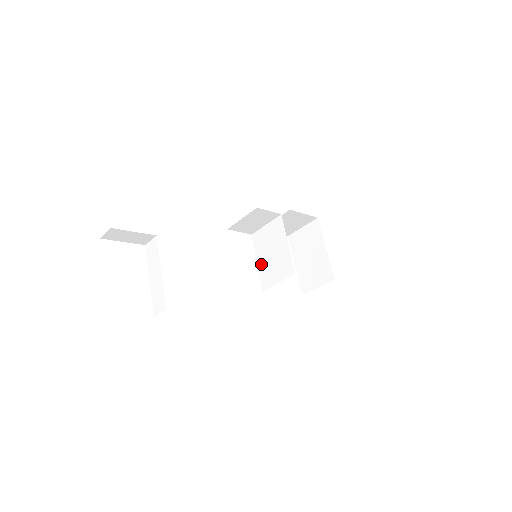
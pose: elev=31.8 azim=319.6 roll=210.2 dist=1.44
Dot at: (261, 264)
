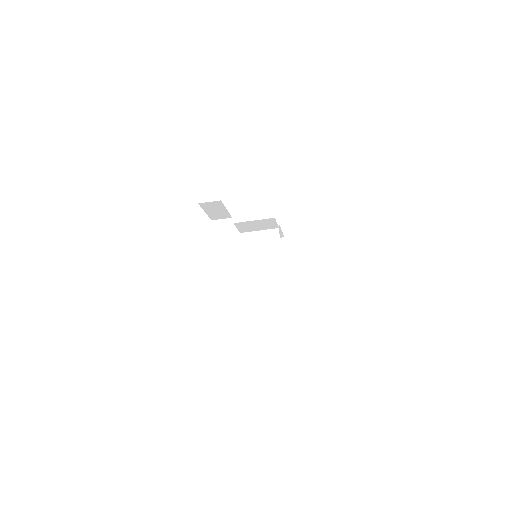
Dot at: (247, 262)
